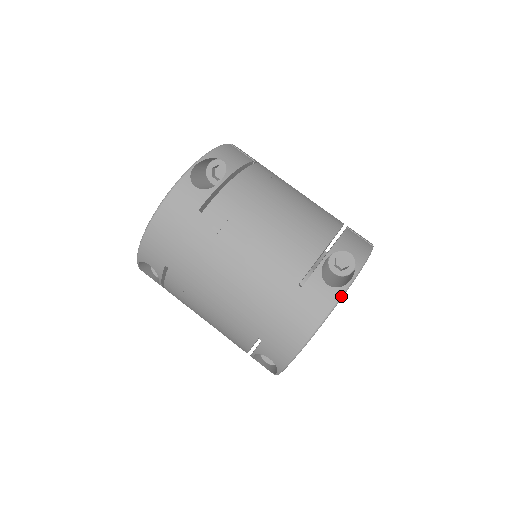
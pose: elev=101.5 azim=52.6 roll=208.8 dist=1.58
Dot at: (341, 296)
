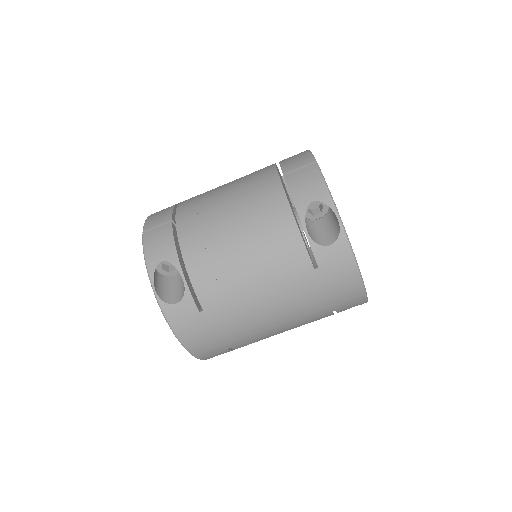
Dot at: (347, 240)
